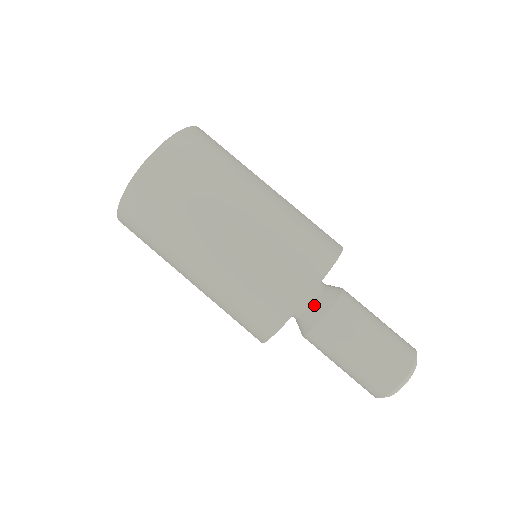
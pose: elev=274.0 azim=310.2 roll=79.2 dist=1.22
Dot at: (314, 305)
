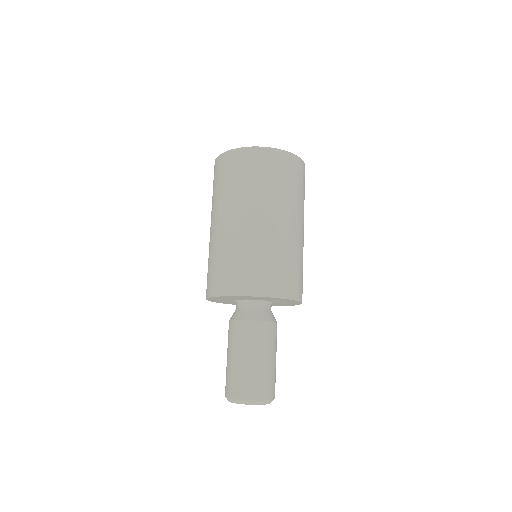
Dot at: (259, 310)
